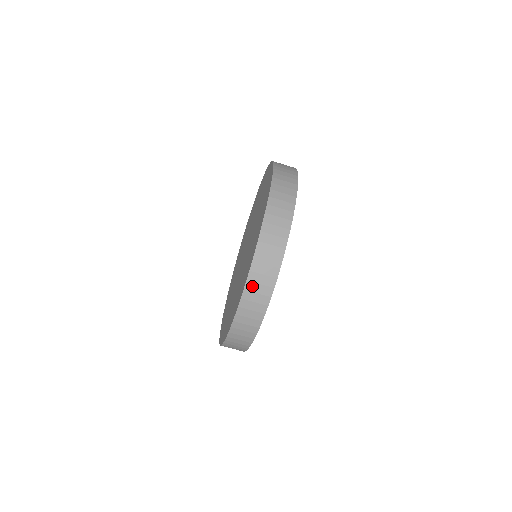
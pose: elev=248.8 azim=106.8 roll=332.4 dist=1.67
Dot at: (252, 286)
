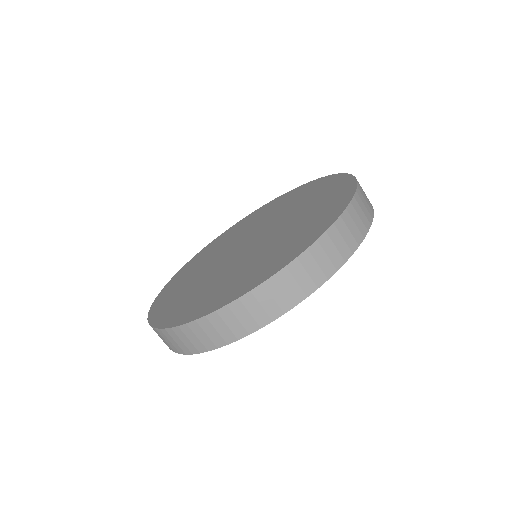
Dot at: (327, 242)
